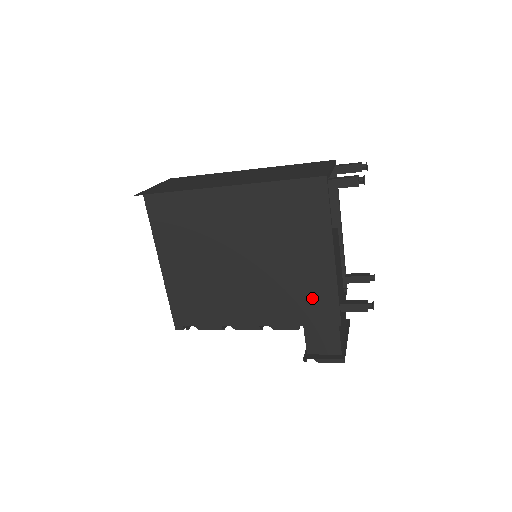
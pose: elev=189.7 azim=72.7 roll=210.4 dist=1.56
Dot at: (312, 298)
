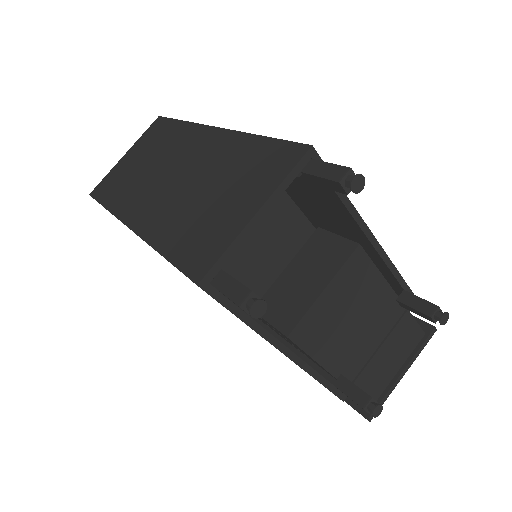
Dot at: occluded
